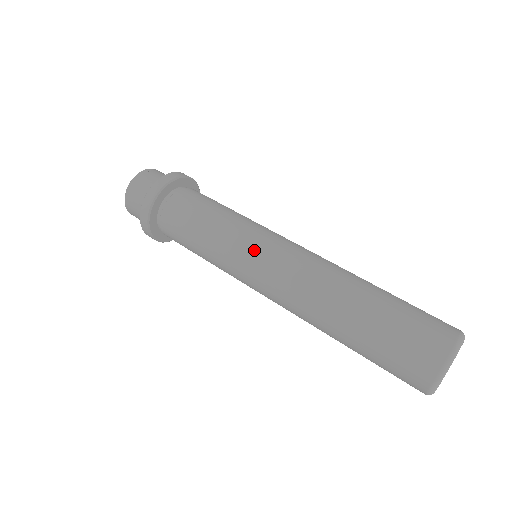
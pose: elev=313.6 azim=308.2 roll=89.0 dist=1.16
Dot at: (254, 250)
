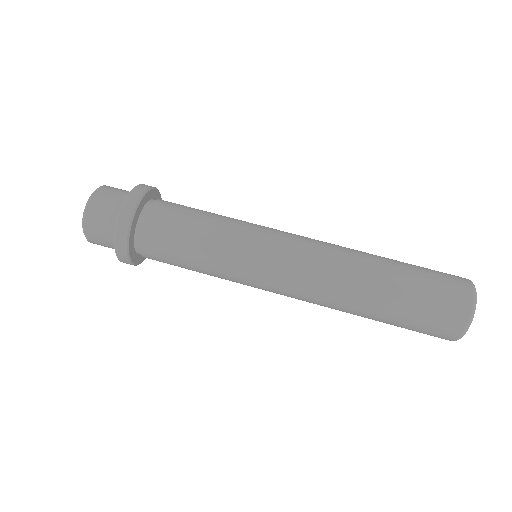
Dot at: (268, 239)
